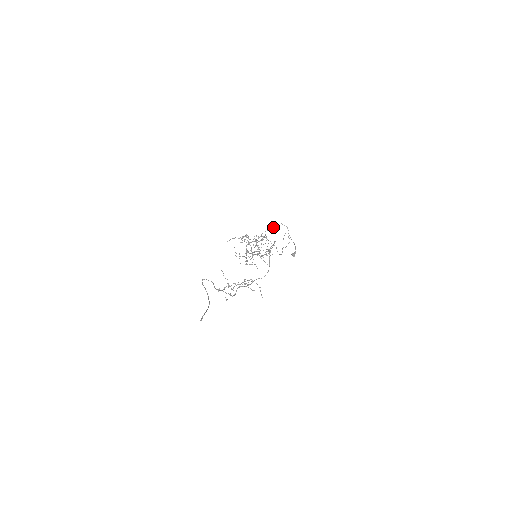
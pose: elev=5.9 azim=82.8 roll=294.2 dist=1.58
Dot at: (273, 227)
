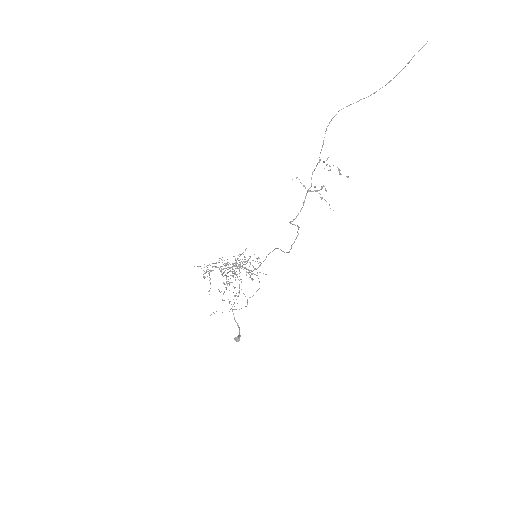
Dot at: occluded
